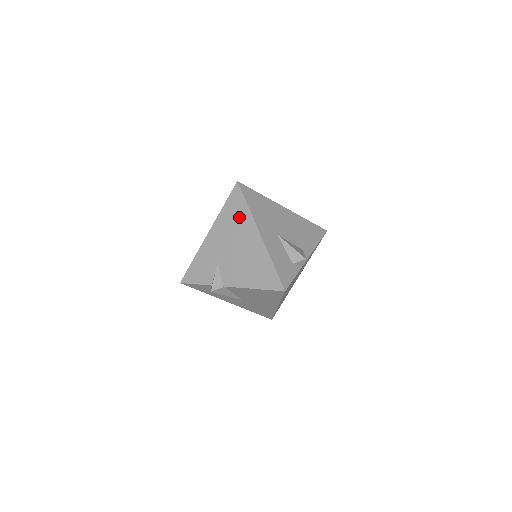
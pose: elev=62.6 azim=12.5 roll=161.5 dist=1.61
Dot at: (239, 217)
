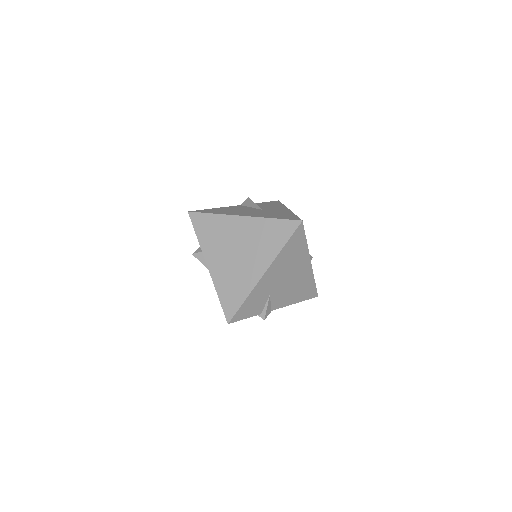
Dot at: (297, 253)
